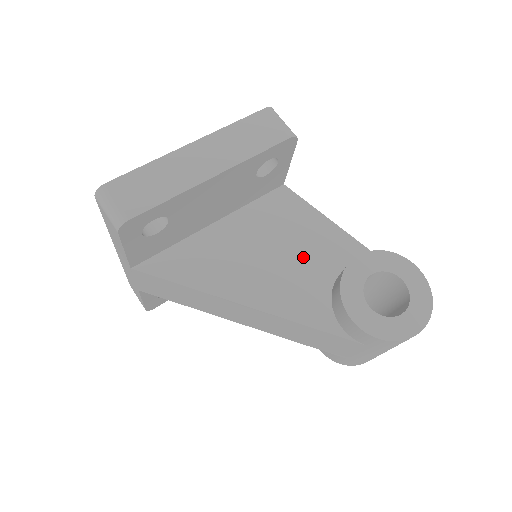
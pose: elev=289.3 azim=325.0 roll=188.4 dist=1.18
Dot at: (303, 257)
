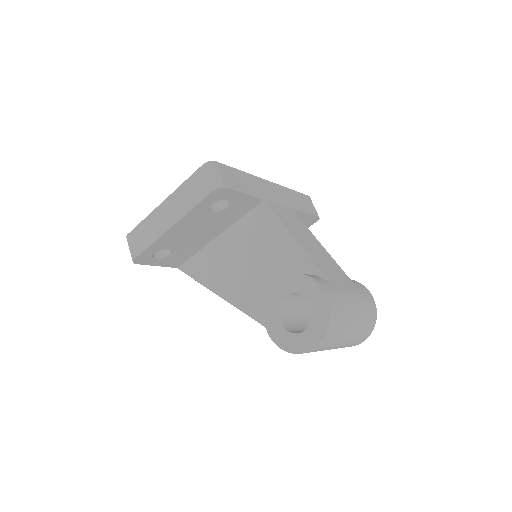
Dot at: (266, 267)
